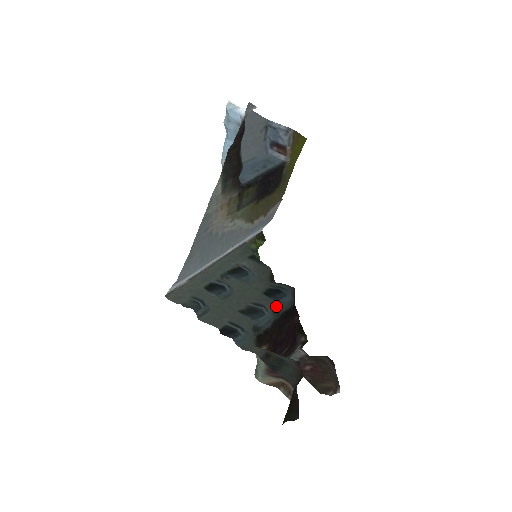
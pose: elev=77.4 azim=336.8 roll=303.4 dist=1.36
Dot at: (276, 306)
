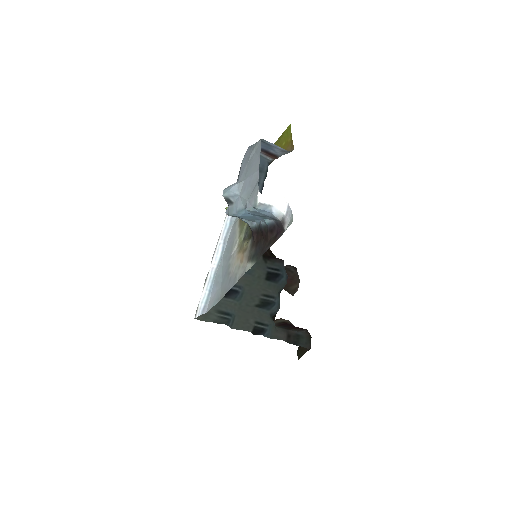
Dot at: (279, 289)
